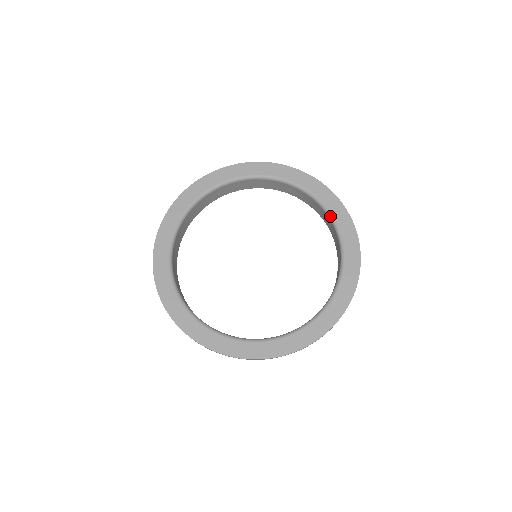
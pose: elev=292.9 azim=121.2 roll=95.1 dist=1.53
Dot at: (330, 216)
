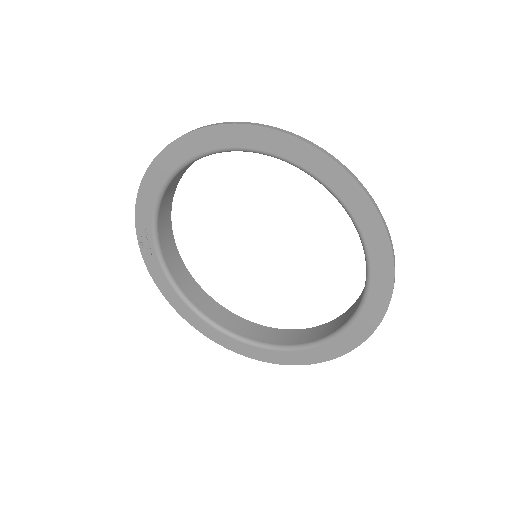
Dot at: (345, 327)
